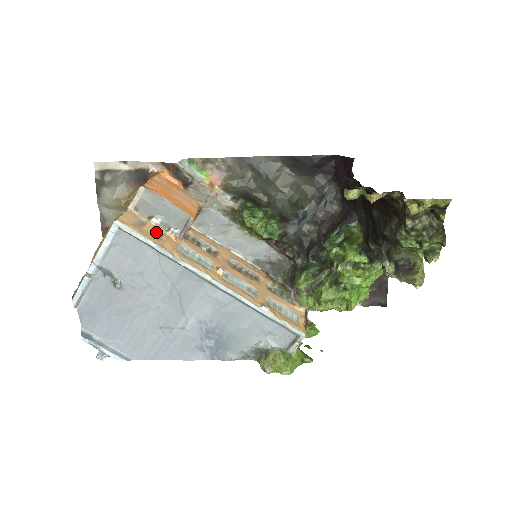
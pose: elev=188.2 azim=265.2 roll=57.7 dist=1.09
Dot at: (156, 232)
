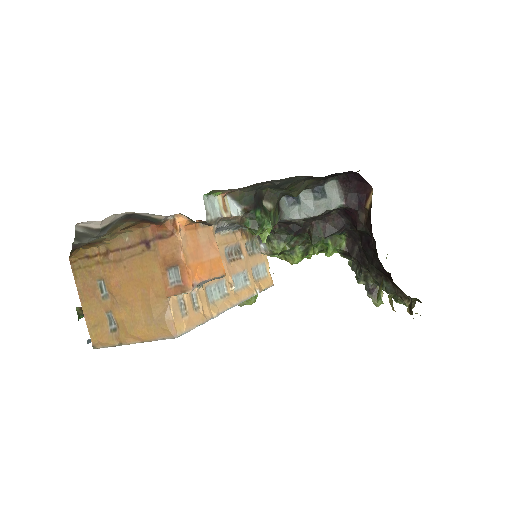
Dot at: (193, 301)
